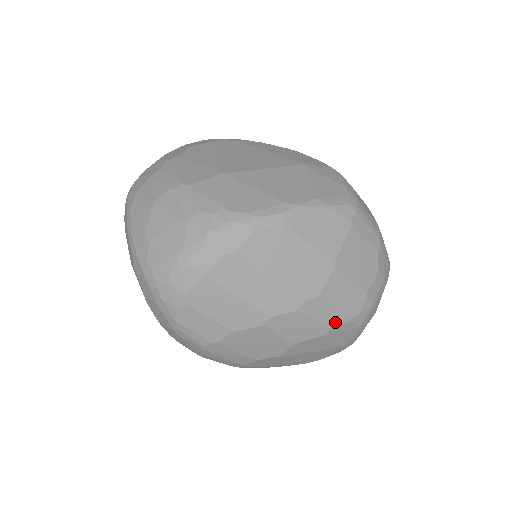
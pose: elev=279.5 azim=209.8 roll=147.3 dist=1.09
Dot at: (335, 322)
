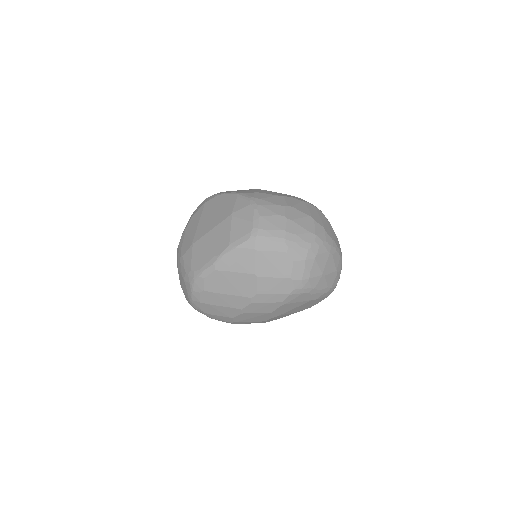
Dot at: (281, 299)
